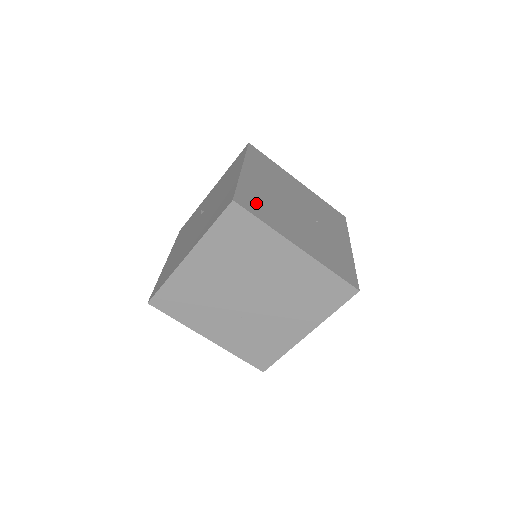
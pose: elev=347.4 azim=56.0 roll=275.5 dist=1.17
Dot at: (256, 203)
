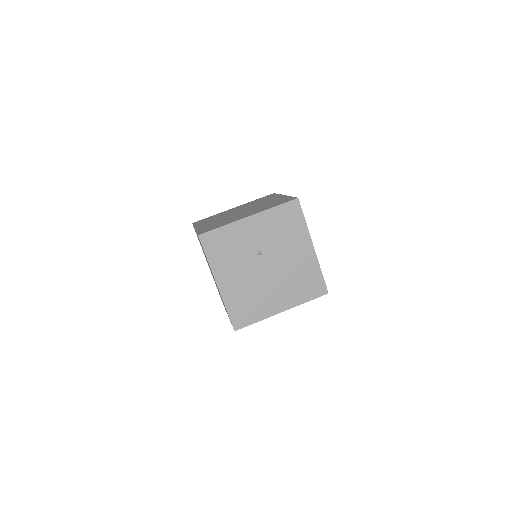
Dot at: occluded
